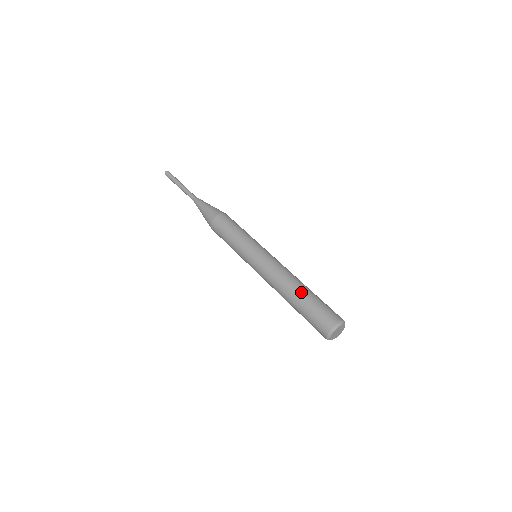
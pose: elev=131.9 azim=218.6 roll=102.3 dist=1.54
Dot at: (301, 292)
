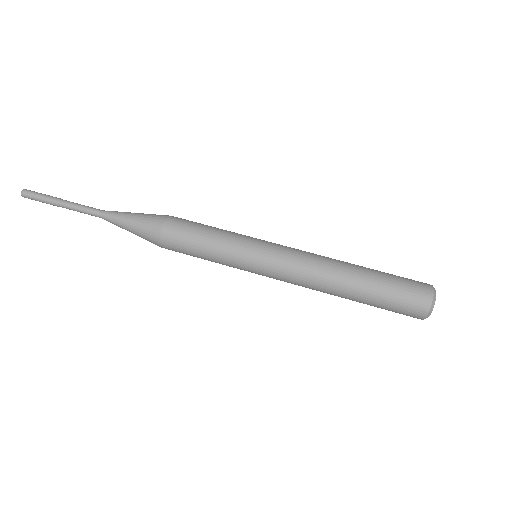
Dot at: (359, 283)
